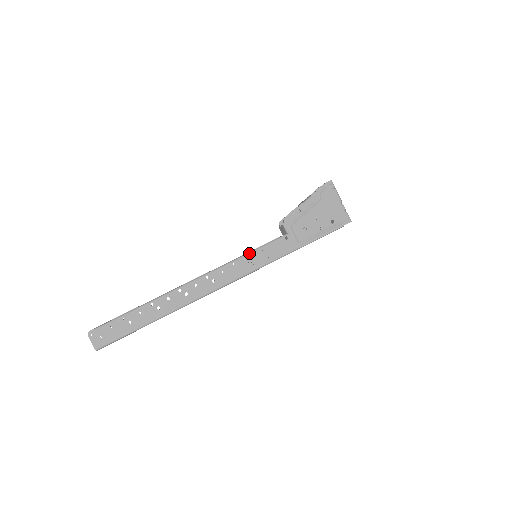
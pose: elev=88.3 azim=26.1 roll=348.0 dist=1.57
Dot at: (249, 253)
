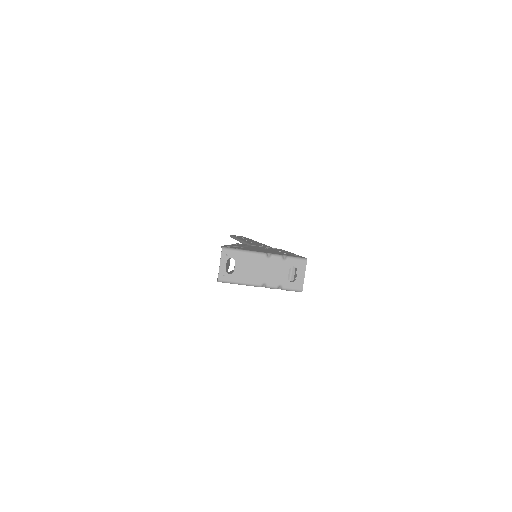
Dot at: occluded
